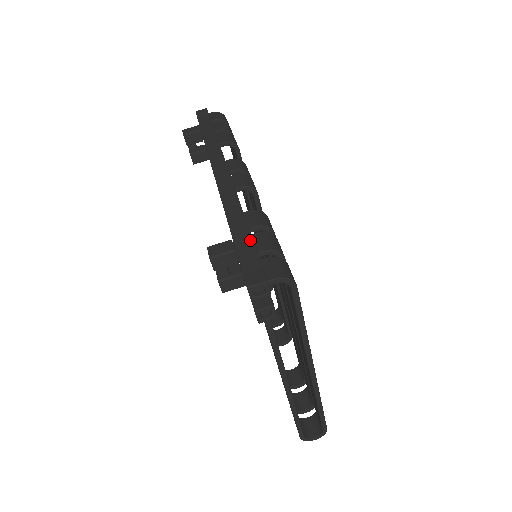
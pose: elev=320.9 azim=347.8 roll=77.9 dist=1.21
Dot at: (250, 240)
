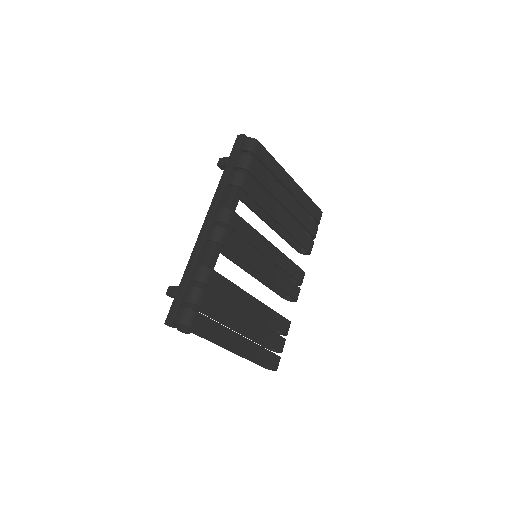
Dot at: (182, 292)
